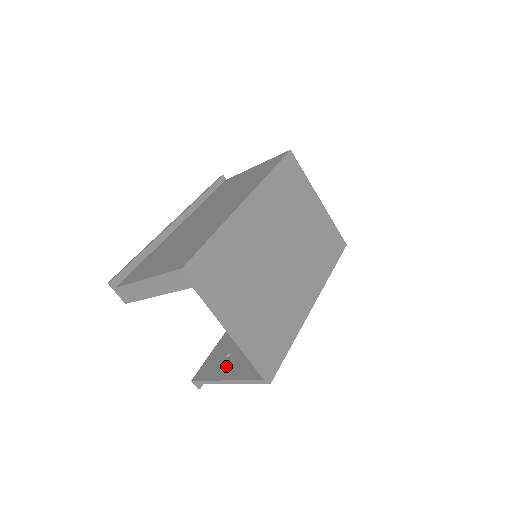
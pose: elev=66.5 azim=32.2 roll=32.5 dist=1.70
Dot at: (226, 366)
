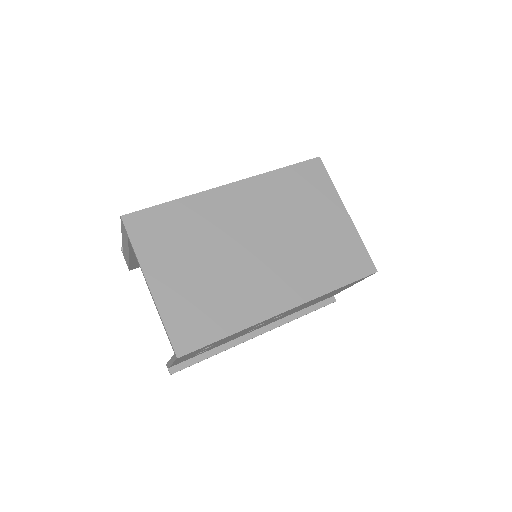
Dot at: occluded
